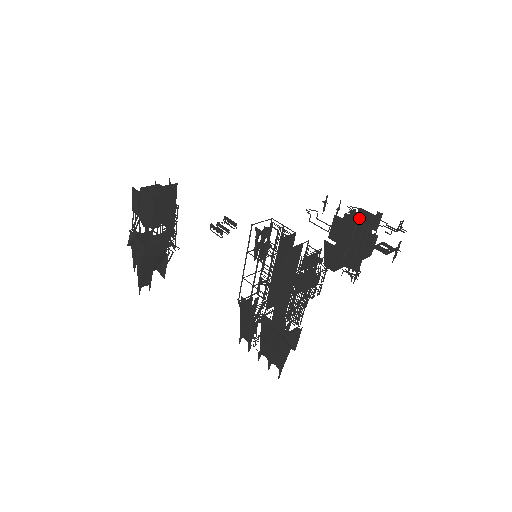
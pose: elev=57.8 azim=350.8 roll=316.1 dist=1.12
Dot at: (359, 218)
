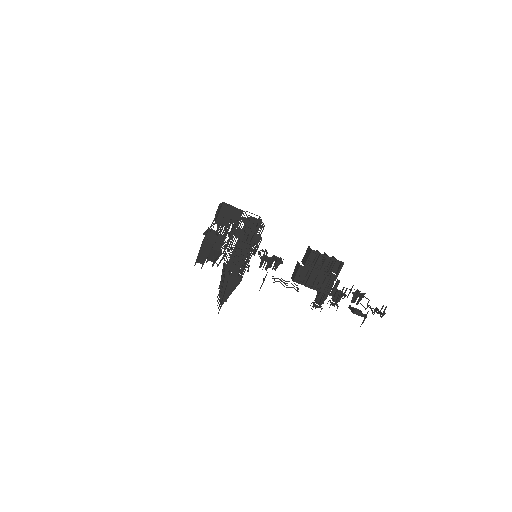
Dot at: occluded
